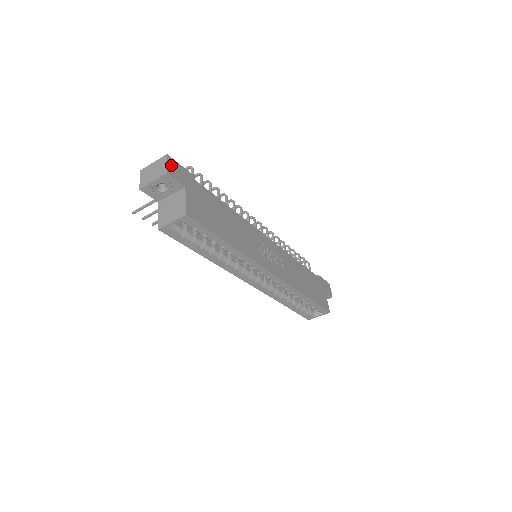
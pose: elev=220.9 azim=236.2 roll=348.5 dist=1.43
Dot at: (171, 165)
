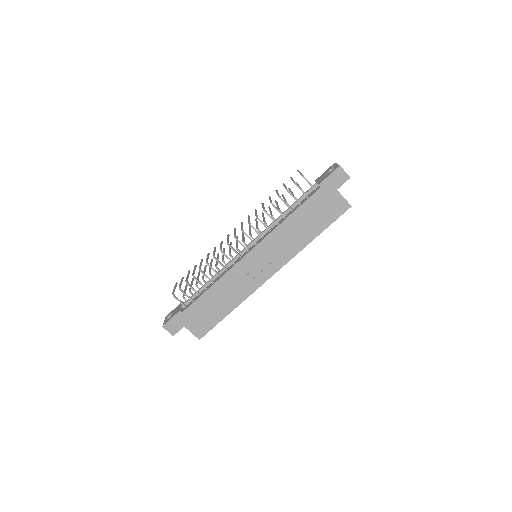
Dot at: (169, 328)
